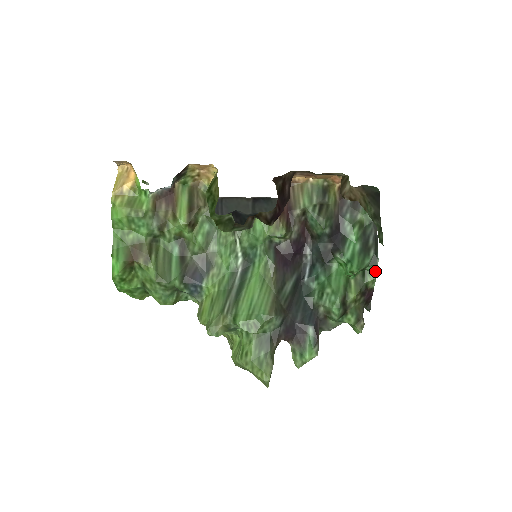
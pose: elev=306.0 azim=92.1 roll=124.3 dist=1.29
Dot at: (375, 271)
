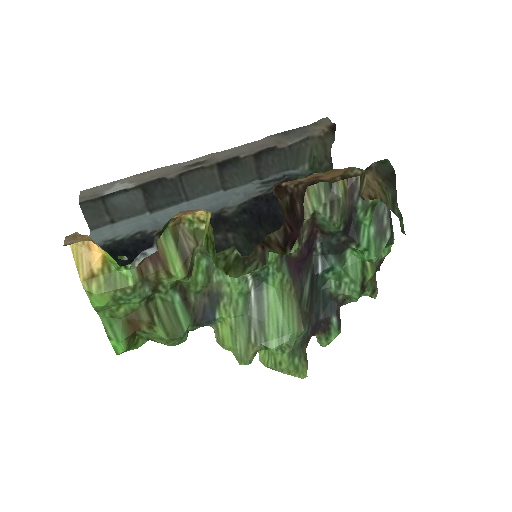
Dot at: (389, 247)
